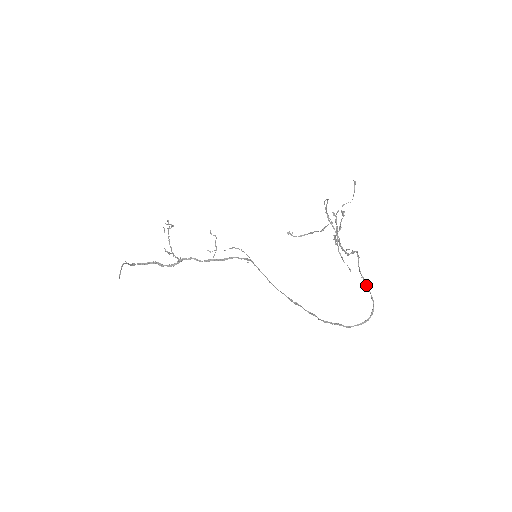
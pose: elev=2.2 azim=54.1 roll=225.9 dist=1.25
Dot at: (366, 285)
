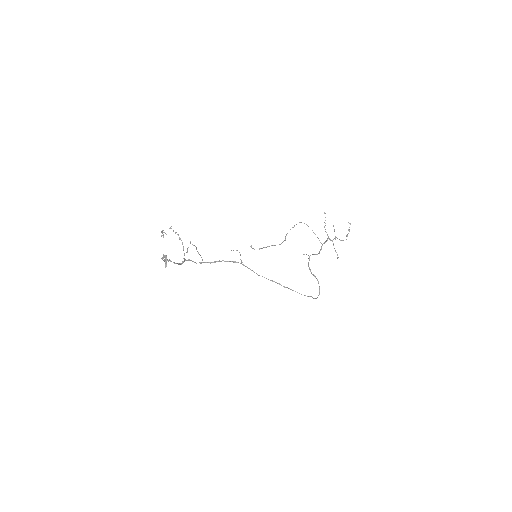
Dot at: (314, 275)
